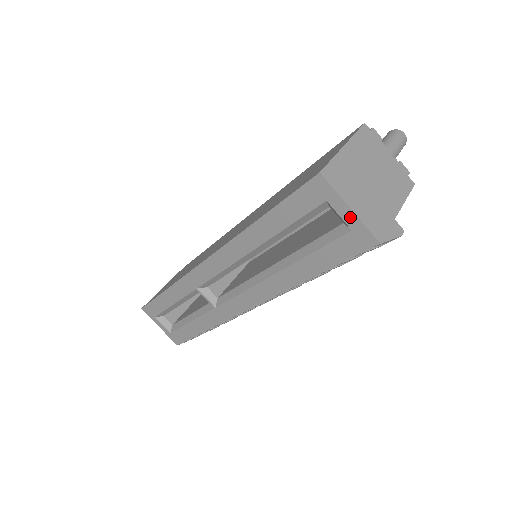
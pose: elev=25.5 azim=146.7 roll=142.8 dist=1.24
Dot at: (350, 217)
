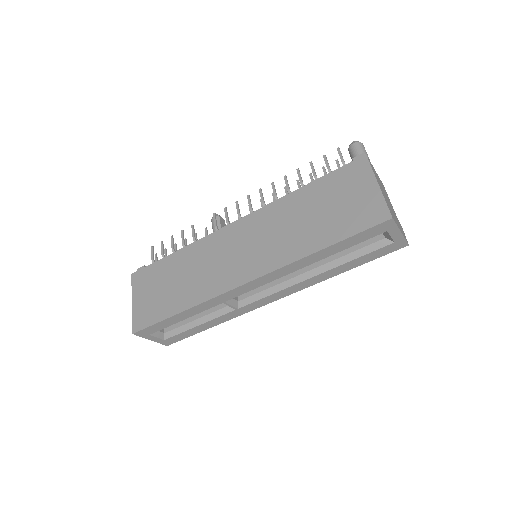
Dot at: (398, 236)
